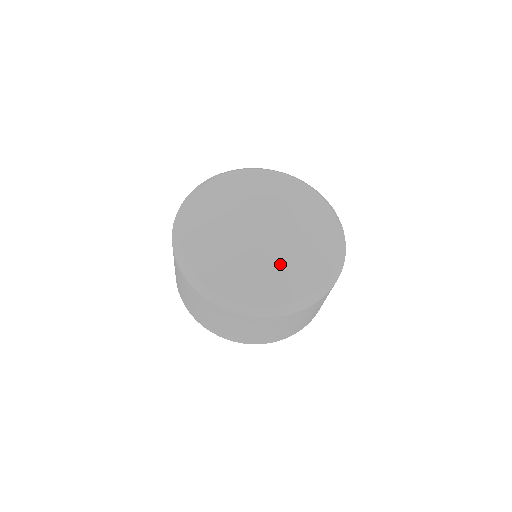
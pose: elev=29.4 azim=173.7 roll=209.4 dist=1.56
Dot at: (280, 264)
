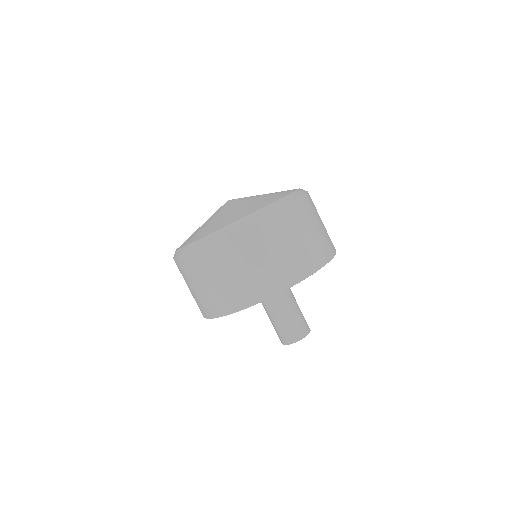
Dot at: (244, 205)
